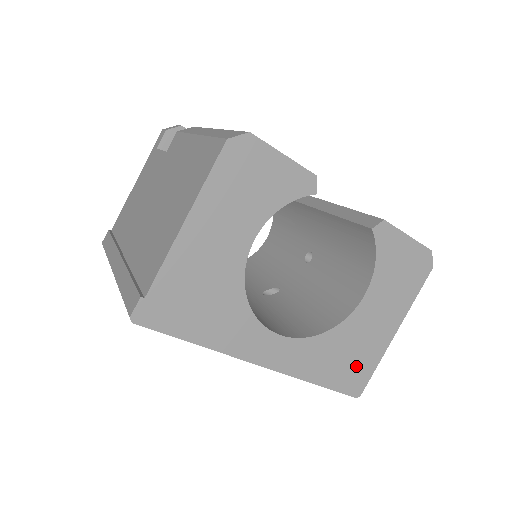
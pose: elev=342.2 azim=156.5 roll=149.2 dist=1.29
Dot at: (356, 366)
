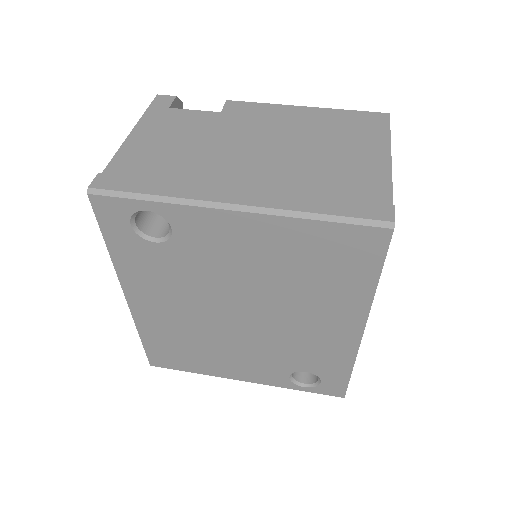
Dot at: occluded
